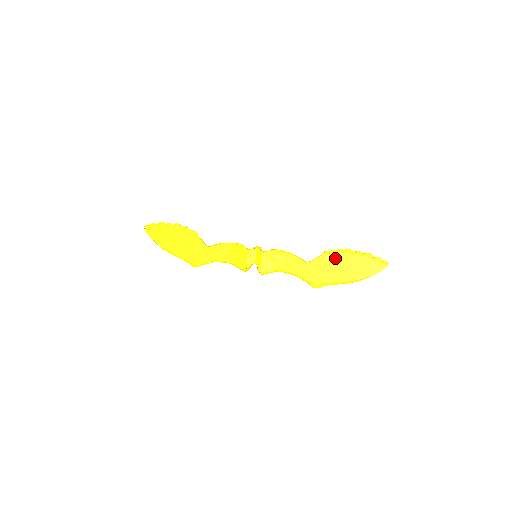
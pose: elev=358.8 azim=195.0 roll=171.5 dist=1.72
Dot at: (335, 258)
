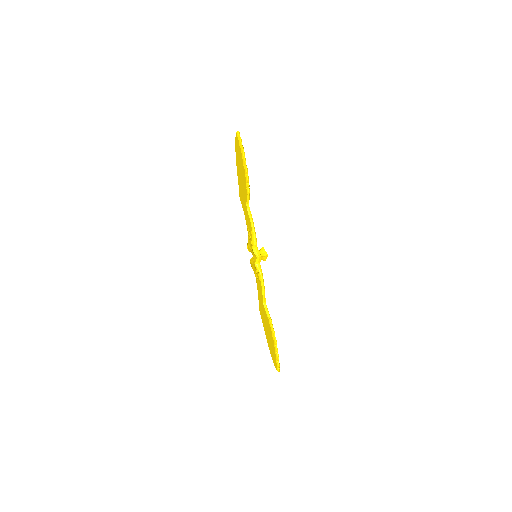
Dot at: (270, 329)
